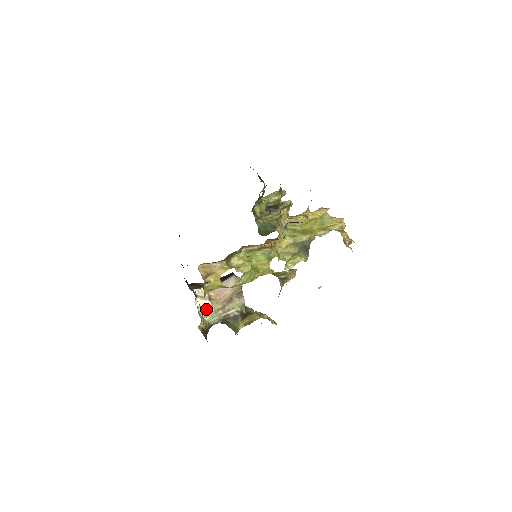
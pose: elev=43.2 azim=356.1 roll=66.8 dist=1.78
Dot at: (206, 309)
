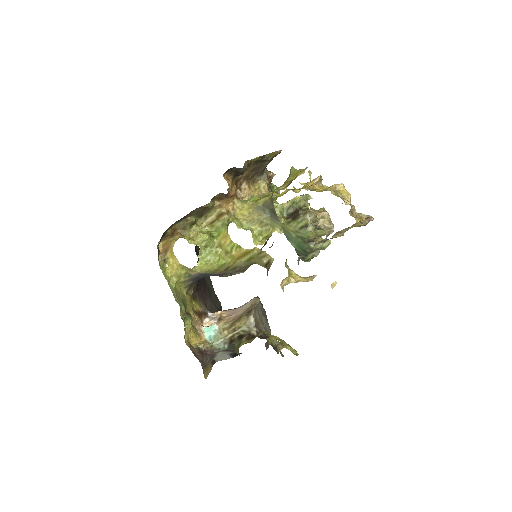
Dot at: (210, 328)
